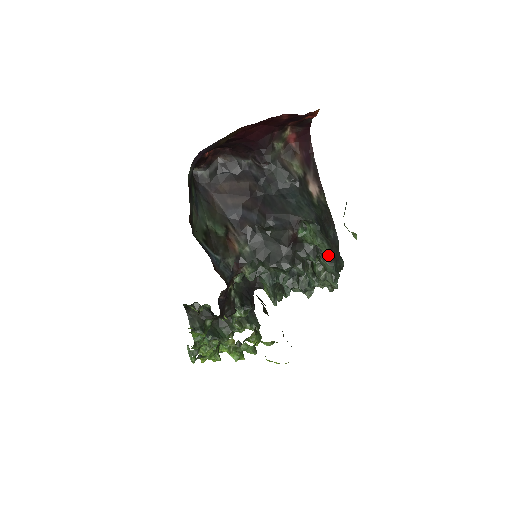
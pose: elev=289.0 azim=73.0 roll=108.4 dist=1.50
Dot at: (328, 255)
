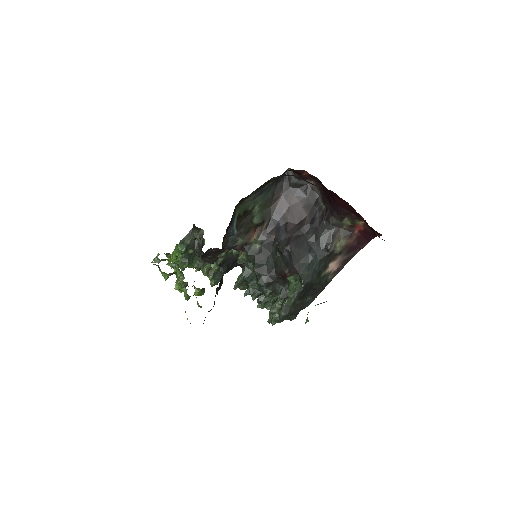
Dot at: occluded
